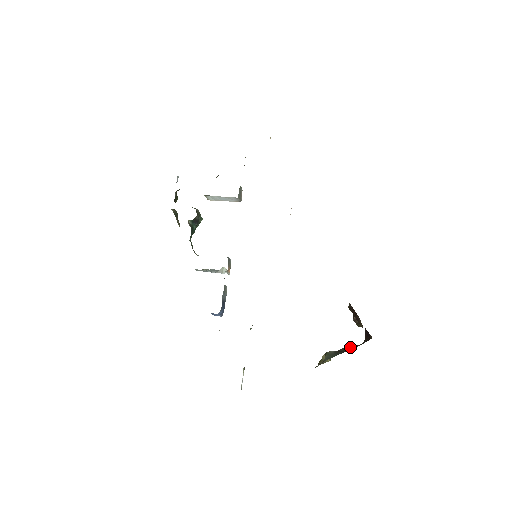
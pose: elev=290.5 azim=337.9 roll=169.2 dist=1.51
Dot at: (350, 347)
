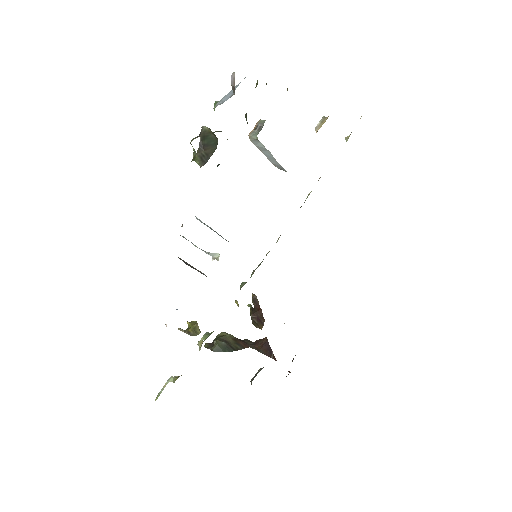
Dot at: (240, 344)
